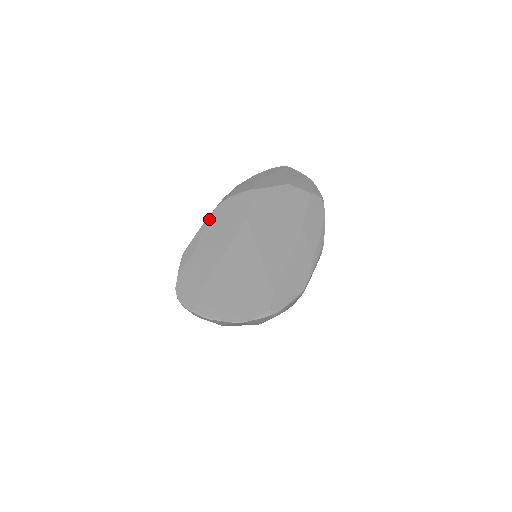
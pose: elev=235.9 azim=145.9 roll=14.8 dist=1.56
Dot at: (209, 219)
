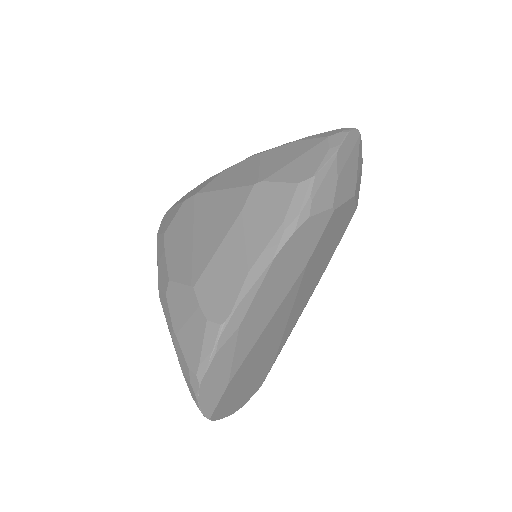
Dot at: (276, 261)
